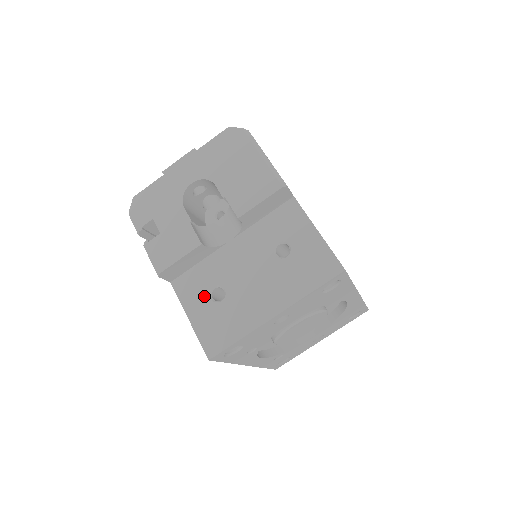
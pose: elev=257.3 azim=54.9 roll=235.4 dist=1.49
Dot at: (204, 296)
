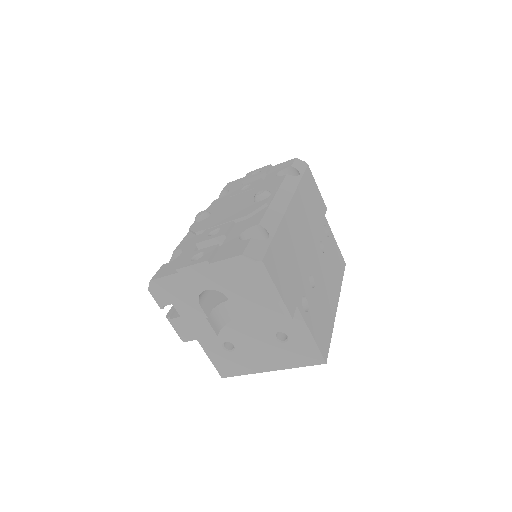
Dot at: (218, 345)
